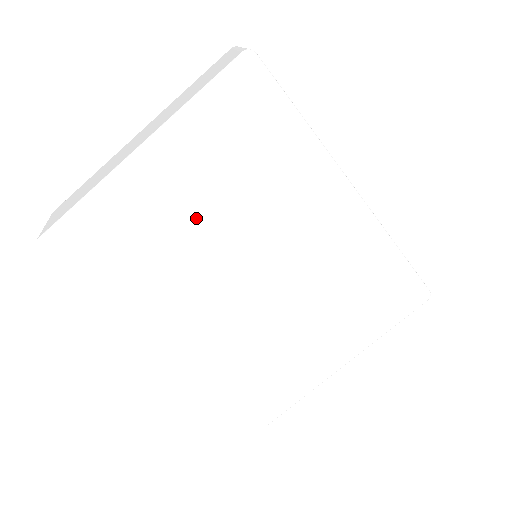
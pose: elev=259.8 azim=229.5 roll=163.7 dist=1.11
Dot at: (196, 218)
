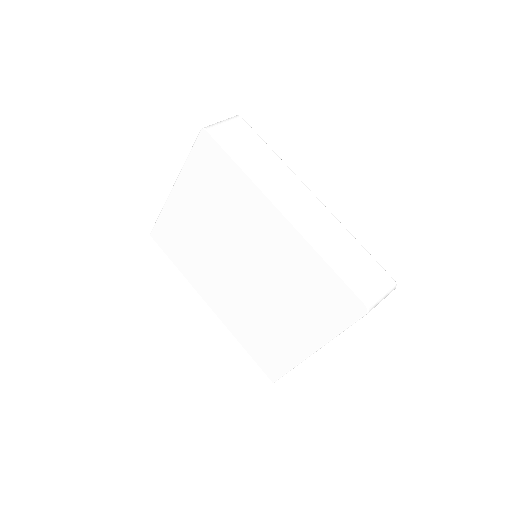
Dot at: (203, 228)
